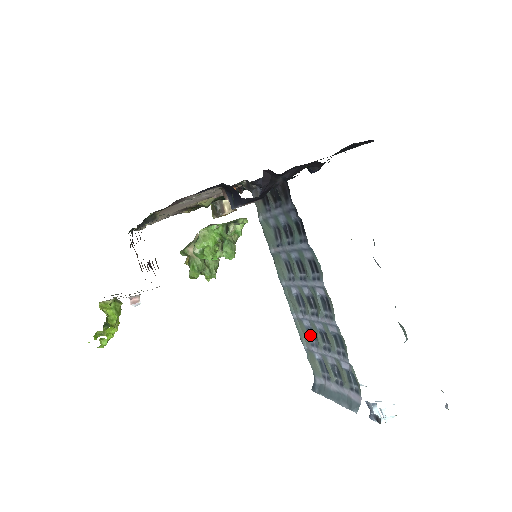
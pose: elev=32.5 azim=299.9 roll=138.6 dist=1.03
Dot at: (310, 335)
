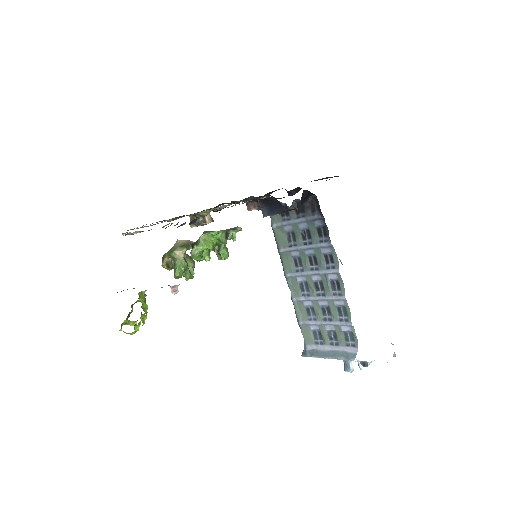
Dot at: (309, 312)
